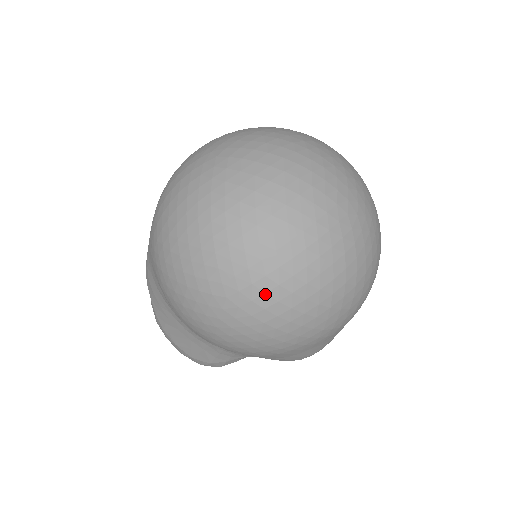
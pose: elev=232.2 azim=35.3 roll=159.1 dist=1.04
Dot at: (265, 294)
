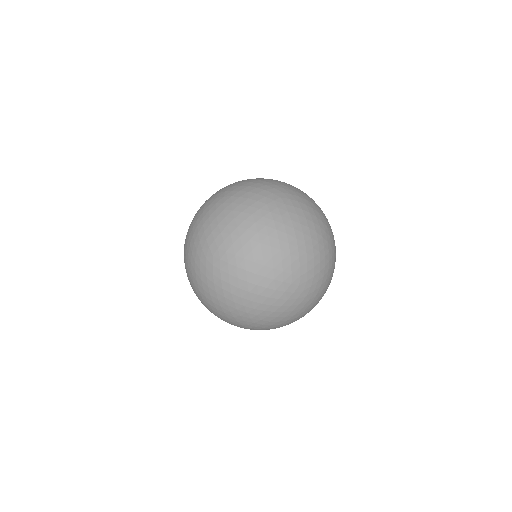
Dot at: (256, 327)
